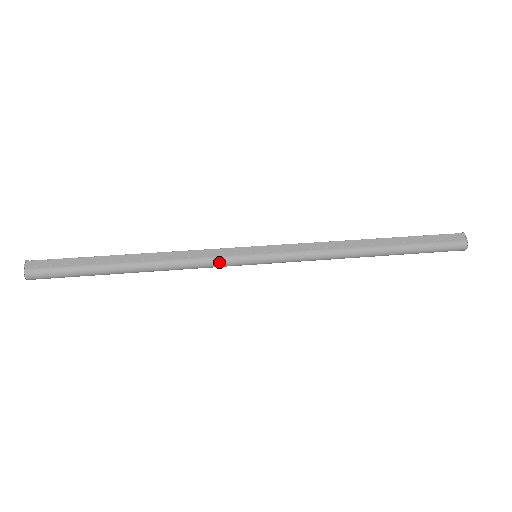
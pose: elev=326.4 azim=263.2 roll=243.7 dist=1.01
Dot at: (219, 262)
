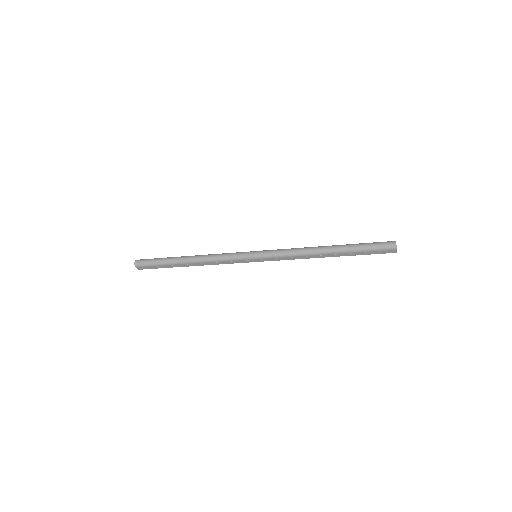
Dot at: (233, 253)
